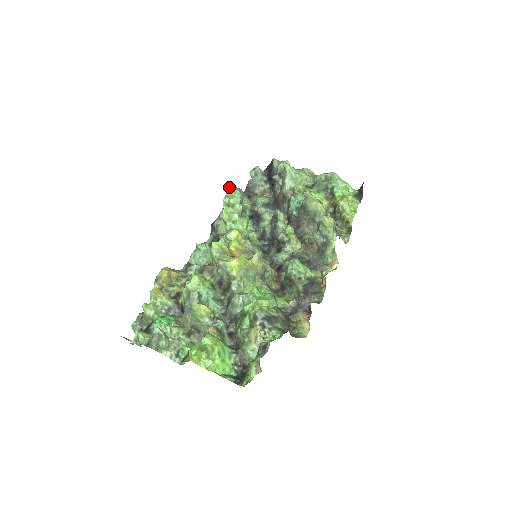
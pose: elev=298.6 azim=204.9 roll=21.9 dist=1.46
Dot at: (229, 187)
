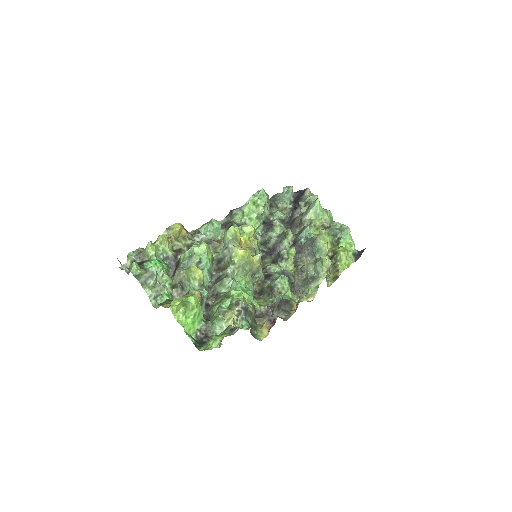
Dot at: (262, 189)
